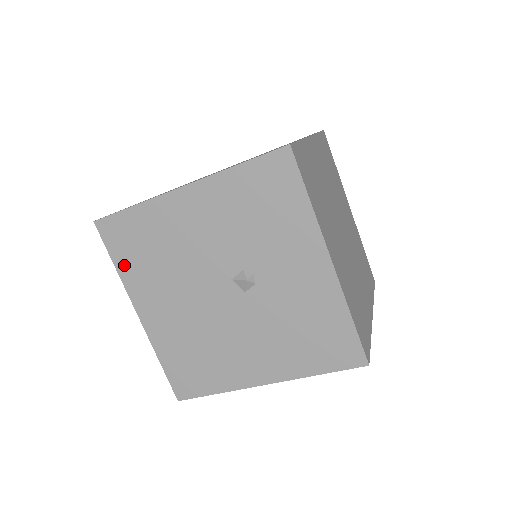
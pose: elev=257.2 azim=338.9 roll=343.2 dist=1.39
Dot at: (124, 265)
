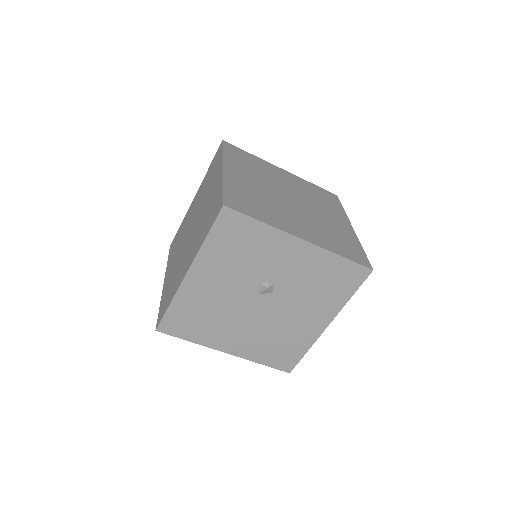
Dot at: (194, 337)
